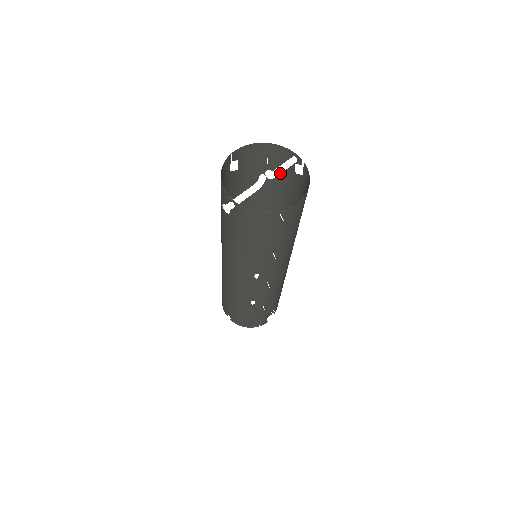
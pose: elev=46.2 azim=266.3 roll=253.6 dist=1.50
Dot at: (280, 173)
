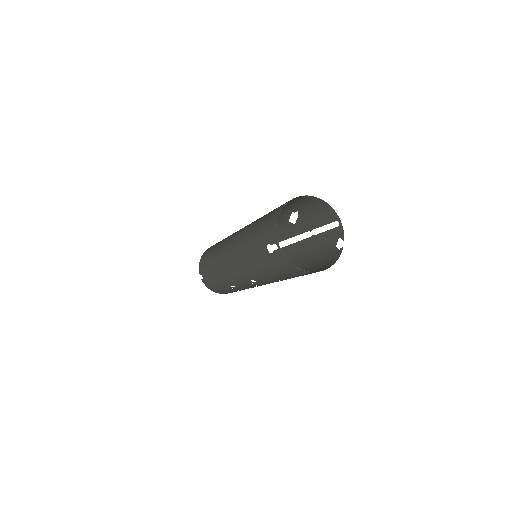
Dot at: (326, 243)
